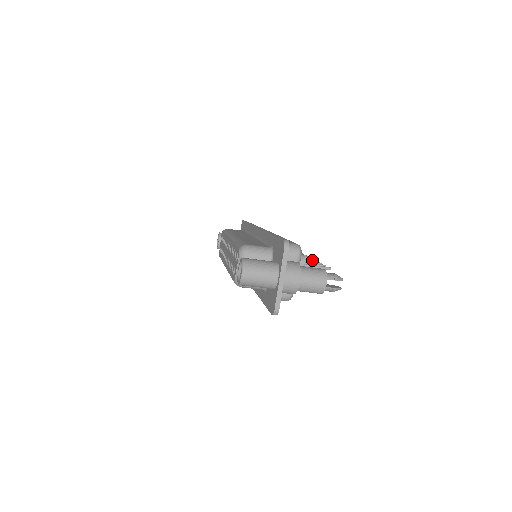
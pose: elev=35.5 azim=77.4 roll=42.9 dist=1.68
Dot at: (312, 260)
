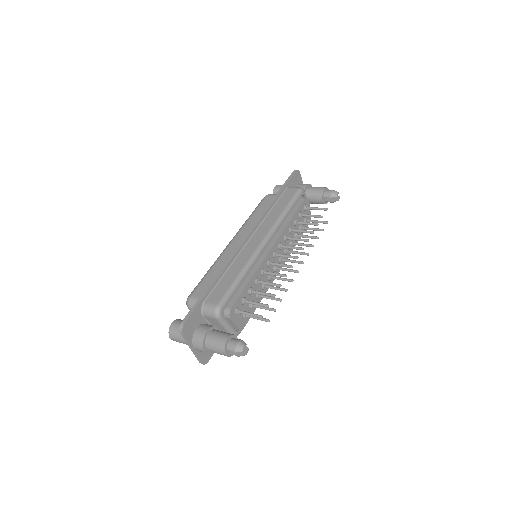
Dot at: (275, 285)
